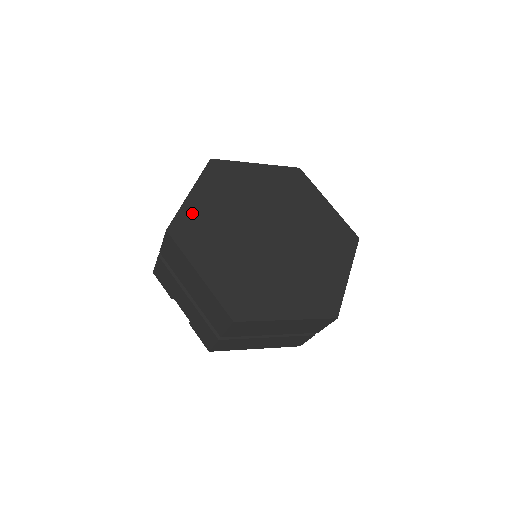
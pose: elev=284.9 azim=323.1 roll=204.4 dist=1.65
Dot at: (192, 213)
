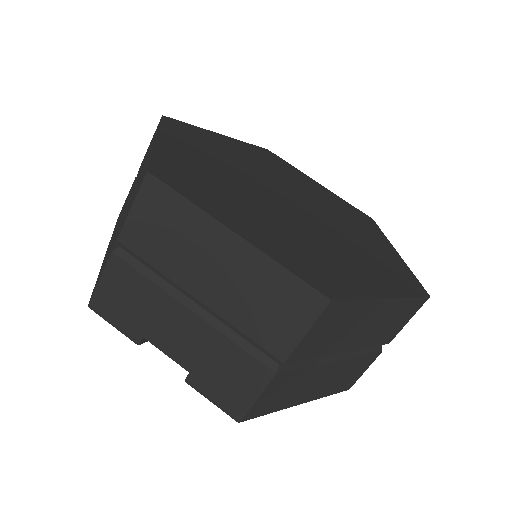
Dot at: (174, 160)
